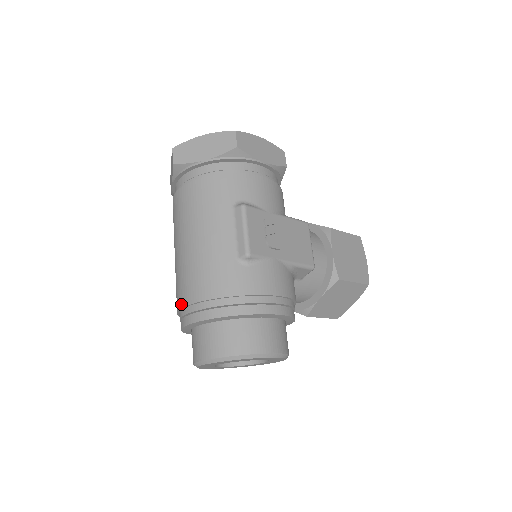
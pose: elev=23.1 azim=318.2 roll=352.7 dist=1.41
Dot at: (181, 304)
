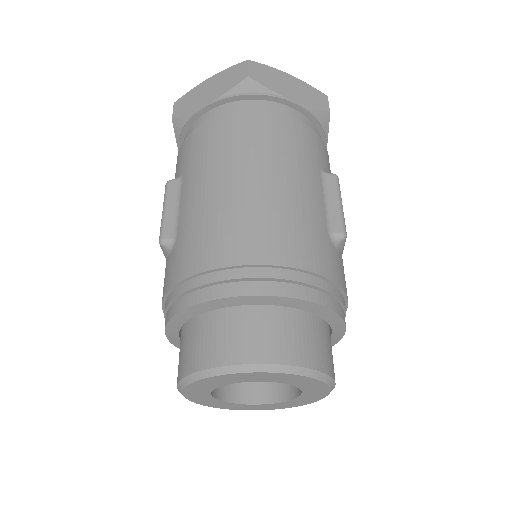
Dot at: (229, 260)
